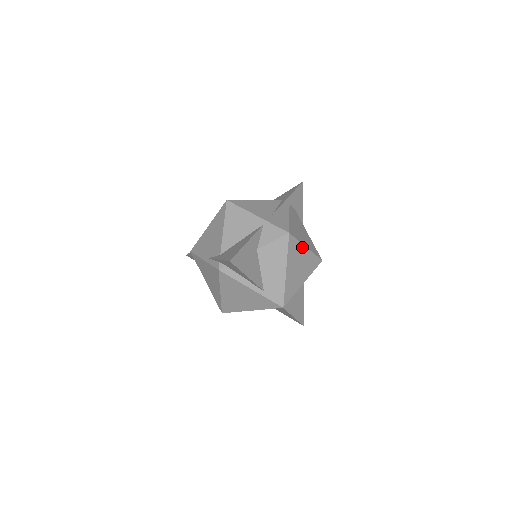
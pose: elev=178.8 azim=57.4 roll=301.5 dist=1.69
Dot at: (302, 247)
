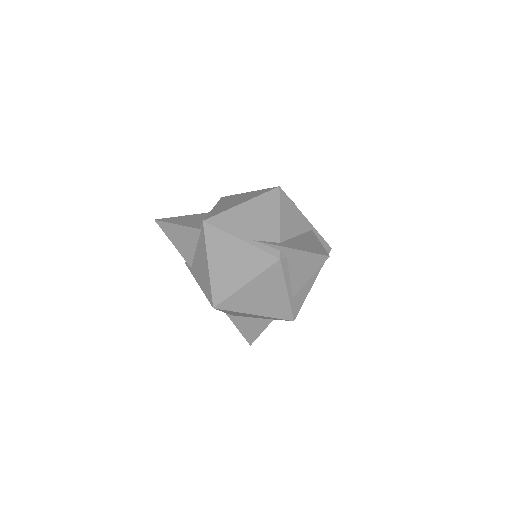
Dot at: occluded
